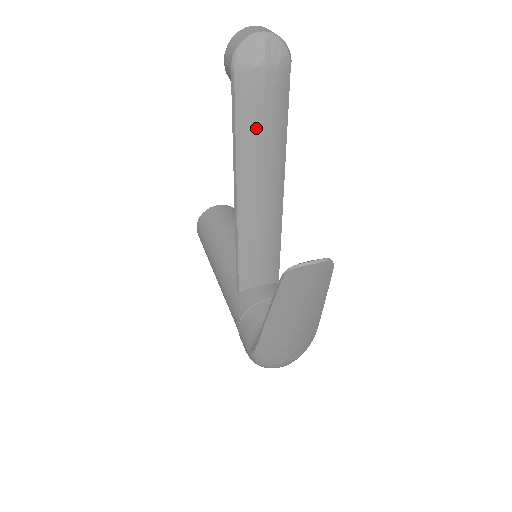
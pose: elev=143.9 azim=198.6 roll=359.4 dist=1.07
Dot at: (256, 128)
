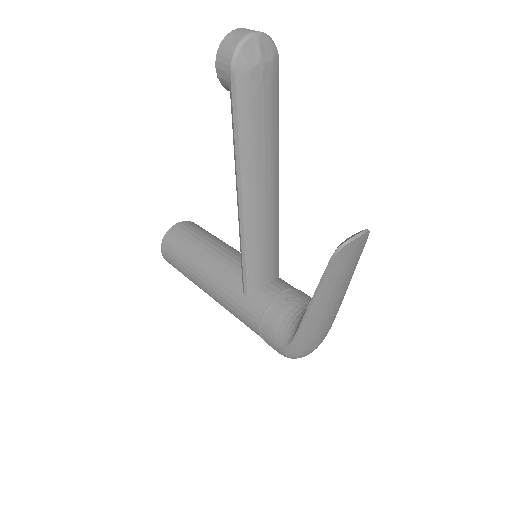
Dot at: (257, 127)
